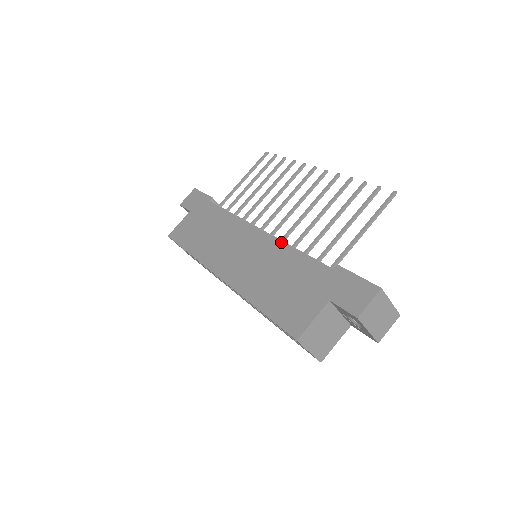
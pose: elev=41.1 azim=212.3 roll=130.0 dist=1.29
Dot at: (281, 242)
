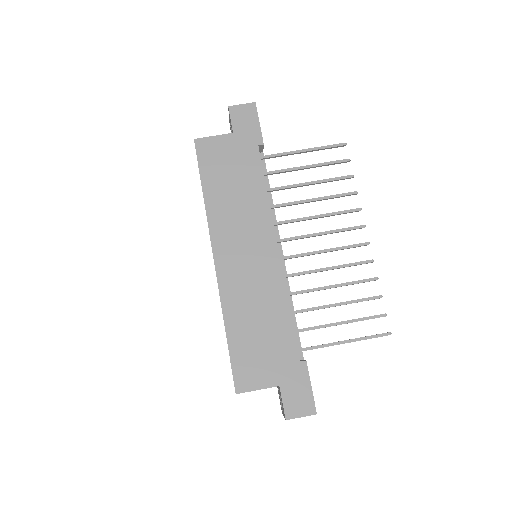
Dot at: (285, 287)
